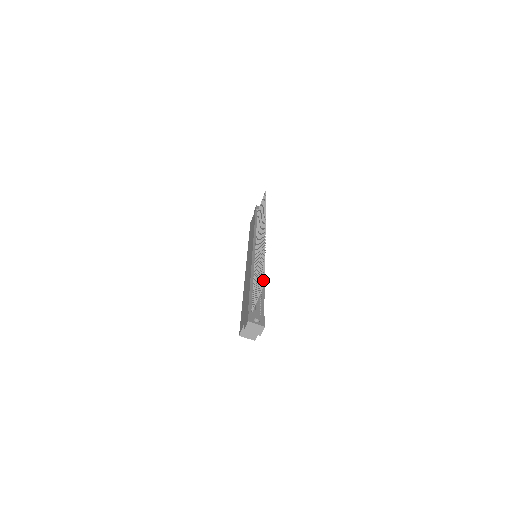
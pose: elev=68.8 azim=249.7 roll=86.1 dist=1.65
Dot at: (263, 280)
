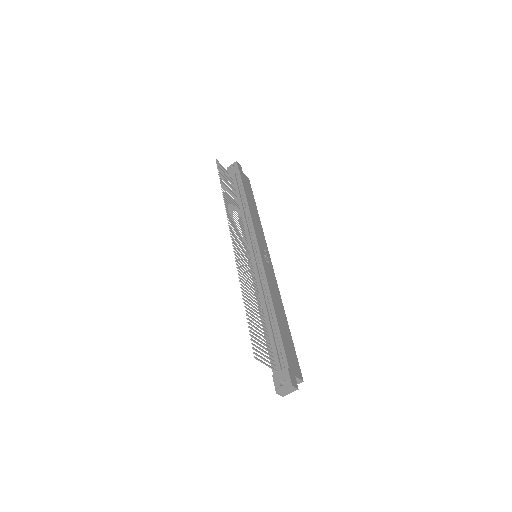
Dot at: occluded
